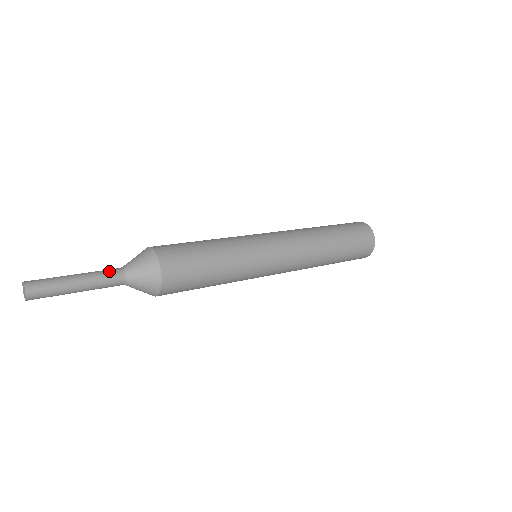
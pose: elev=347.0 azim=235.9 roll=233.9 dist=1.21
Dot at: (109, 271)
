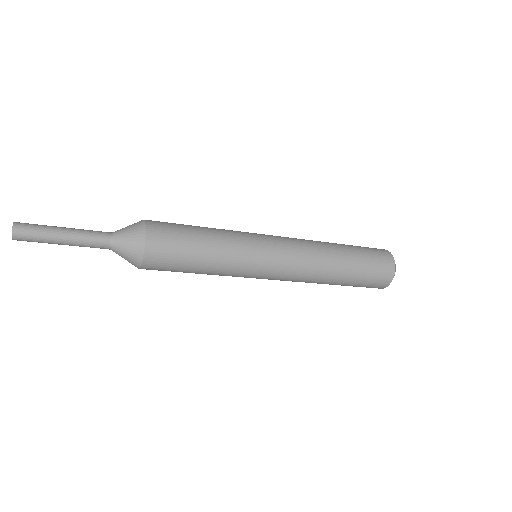
Dot at: (97, 231)
